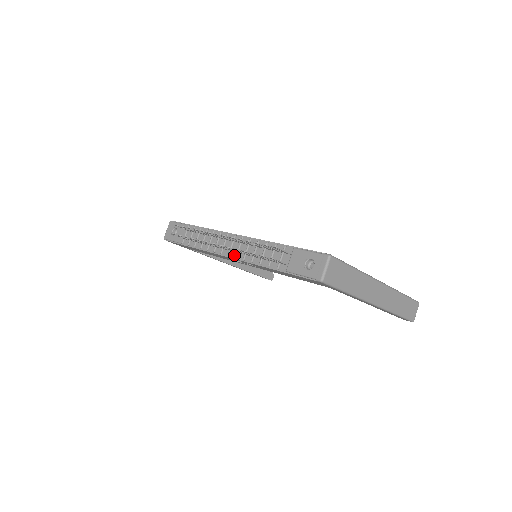
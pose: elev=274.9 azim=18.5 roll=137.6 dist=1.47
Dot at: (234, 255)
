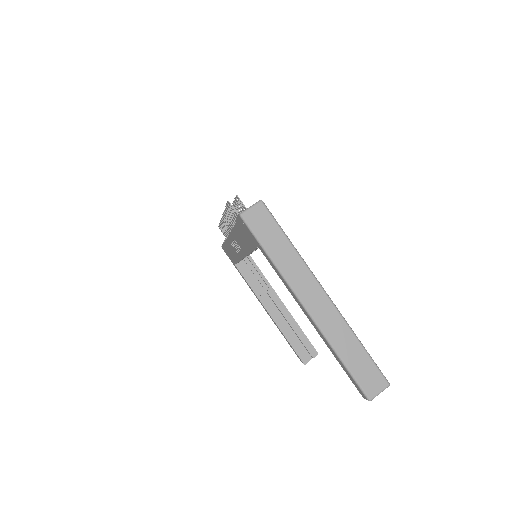
Dot at: occluded
